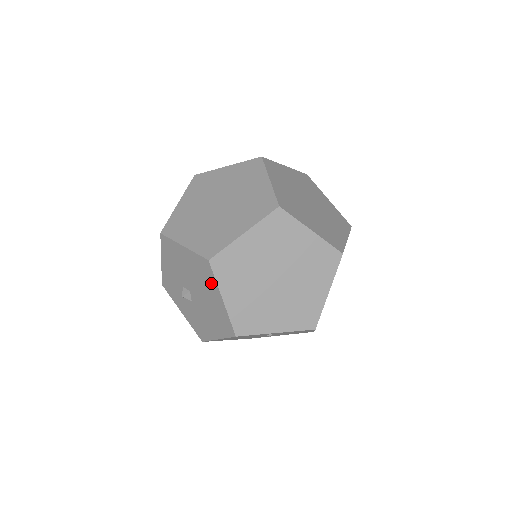
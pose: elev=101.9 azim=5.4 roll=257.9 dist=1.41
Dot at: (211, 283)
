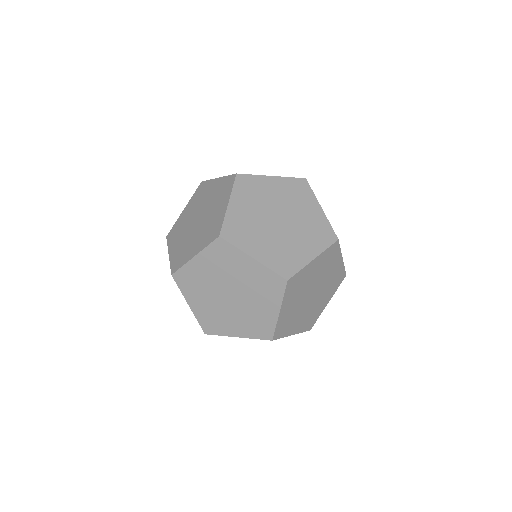
Dot at: occluded
